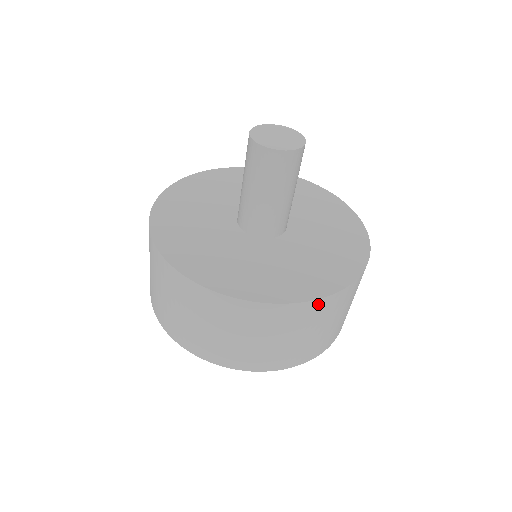
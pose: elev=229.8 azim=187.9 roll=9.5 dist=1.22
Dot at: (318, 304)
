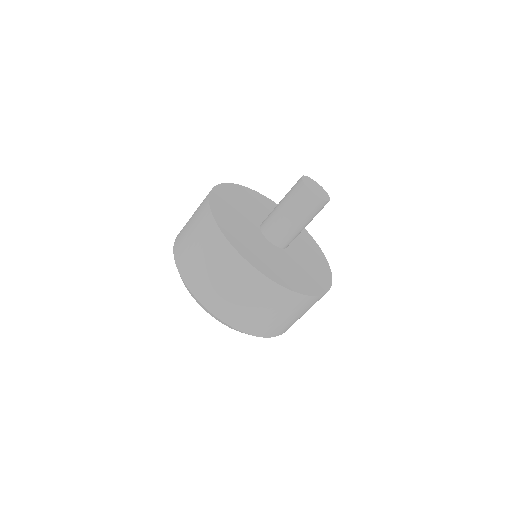
Dot at: (279, 290)
